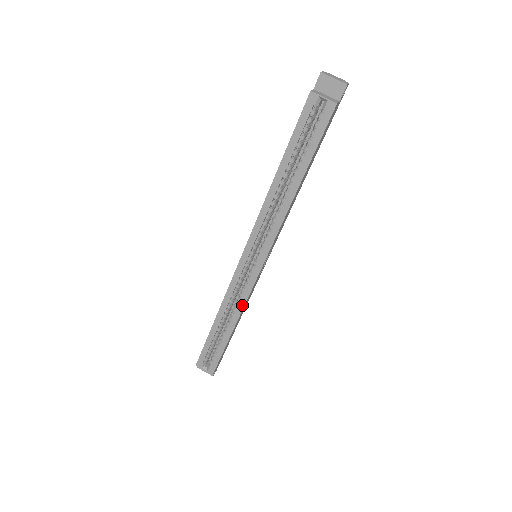
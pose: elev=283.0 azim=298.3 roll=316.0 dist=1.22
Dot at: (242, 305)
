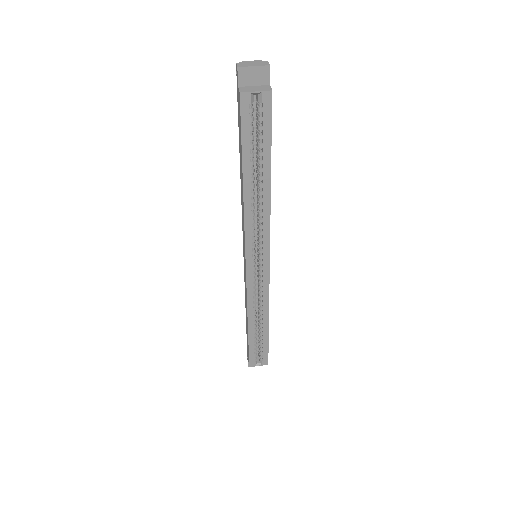
Dot at: (267, 302)
